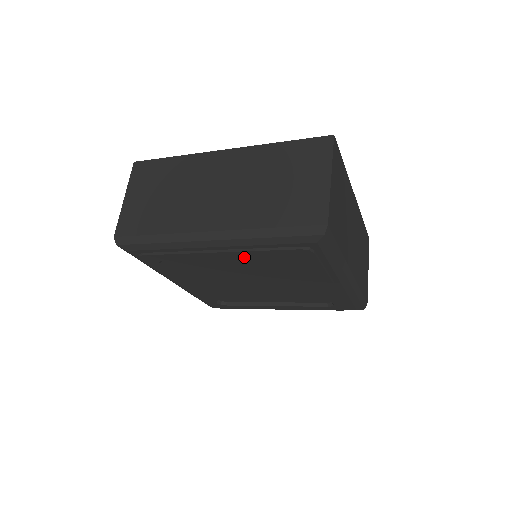
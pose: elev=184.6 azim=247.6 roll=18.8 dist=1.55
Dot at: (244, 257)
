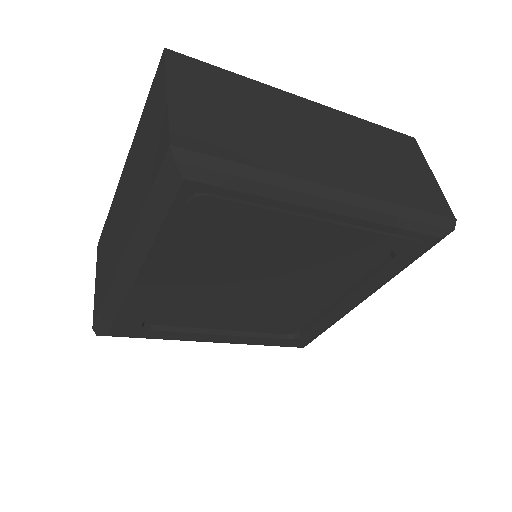
Dot at: (175, 263)
